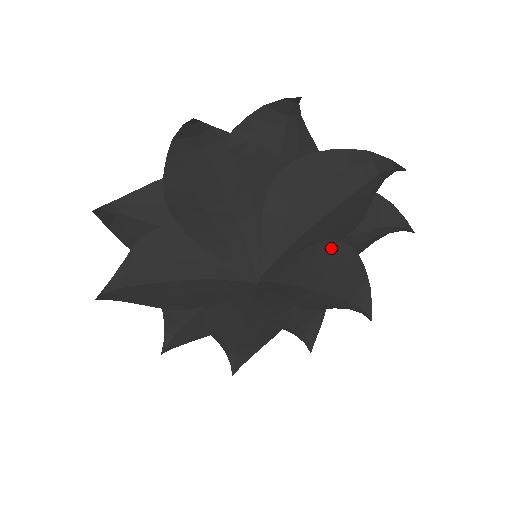
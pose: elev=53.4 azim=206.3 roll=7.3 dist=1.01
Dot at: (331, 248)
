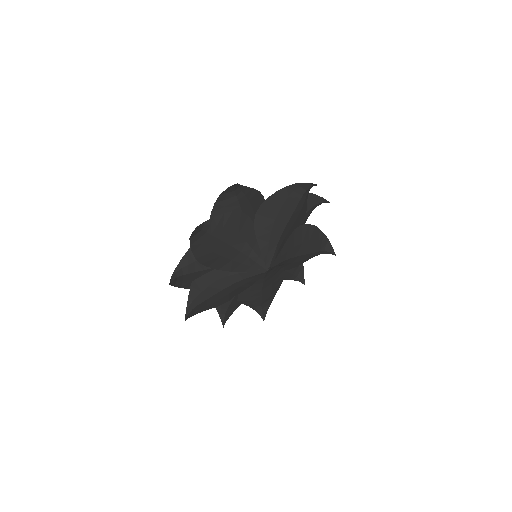
Dot at: (281, 272)
